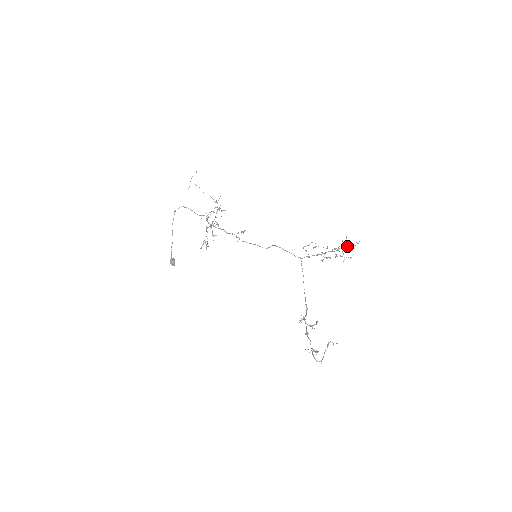
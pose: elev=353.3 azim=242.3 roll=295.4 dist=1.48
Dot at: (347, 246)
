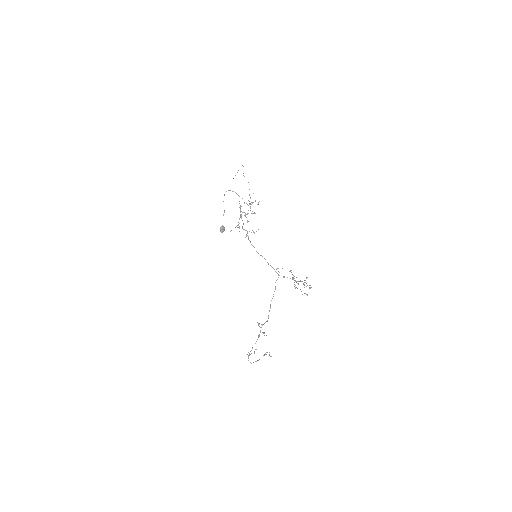
Dot at: occluded
